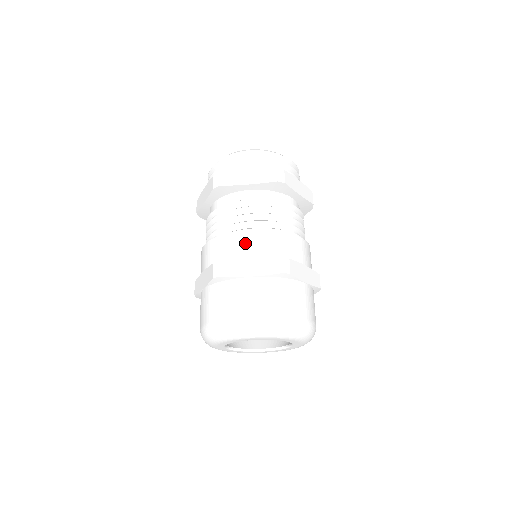
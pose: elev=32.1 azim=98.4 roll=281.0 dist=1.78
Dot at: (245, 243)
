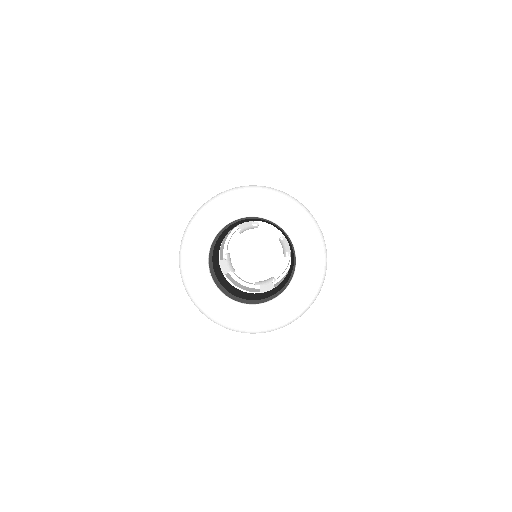
Dot at: occluded
